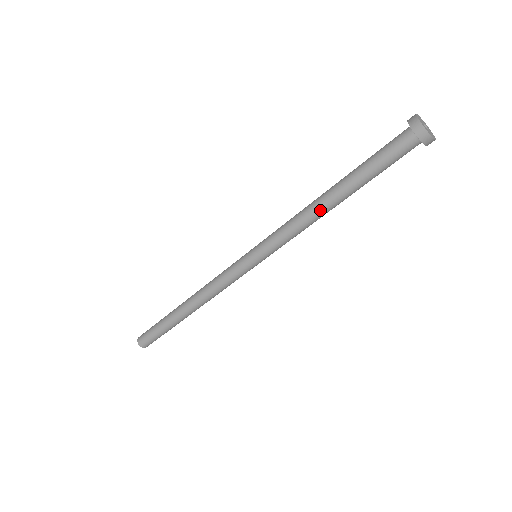
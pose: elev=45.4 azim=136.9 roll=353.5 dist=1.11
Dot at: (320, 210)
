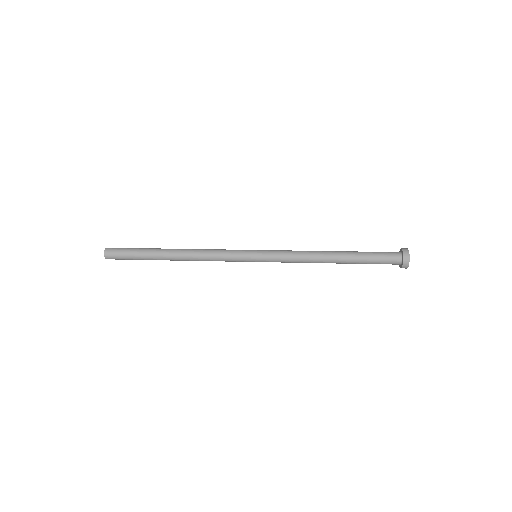
Dot at: (322, 261)
